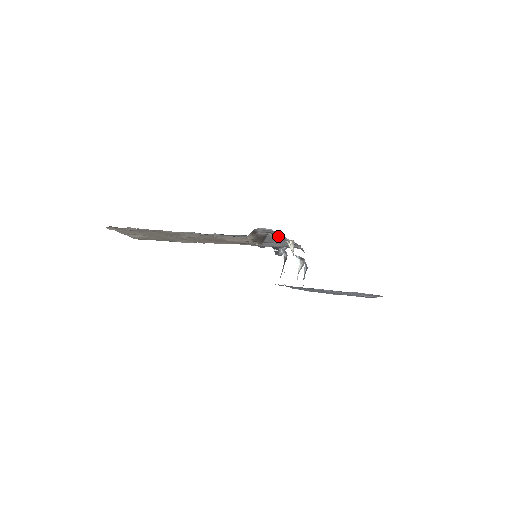
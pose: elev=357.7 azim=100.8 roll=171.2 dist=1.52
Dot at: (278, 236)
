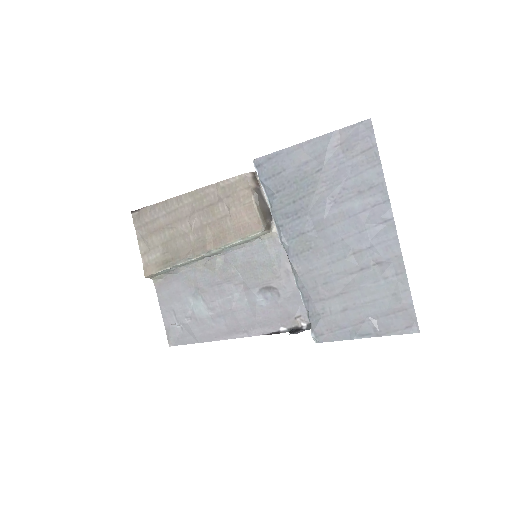
Dot at: occluded
